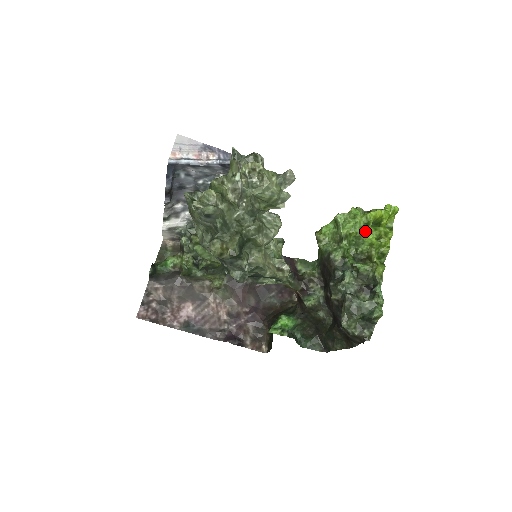
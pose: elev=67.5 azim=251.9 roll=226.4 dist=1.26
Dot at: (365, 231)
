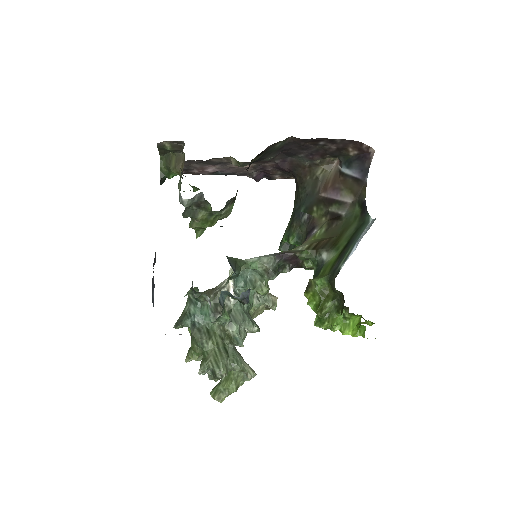
Dot at: occluded
